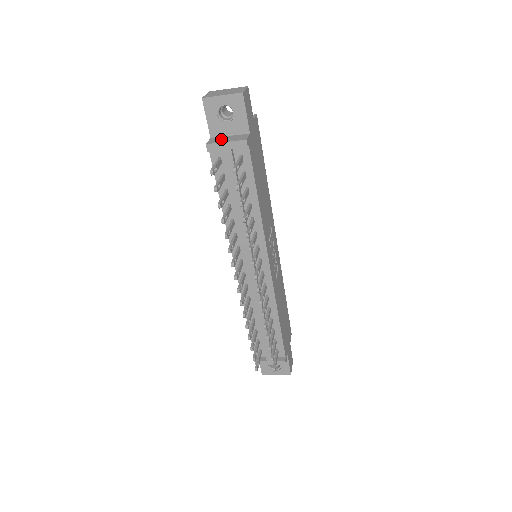
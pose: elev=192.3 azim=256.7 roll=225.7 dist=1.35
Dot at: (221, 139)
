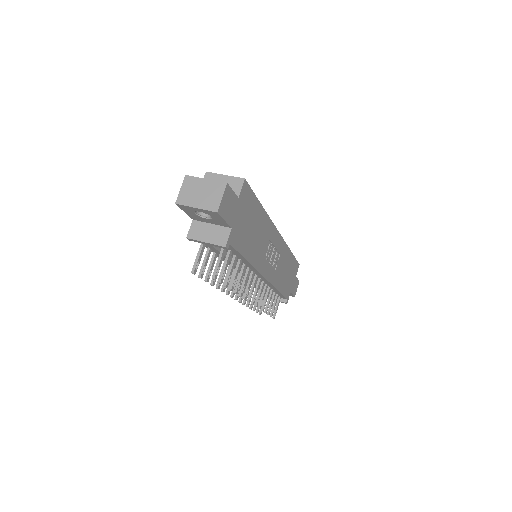
Dot at: (202, 231)
